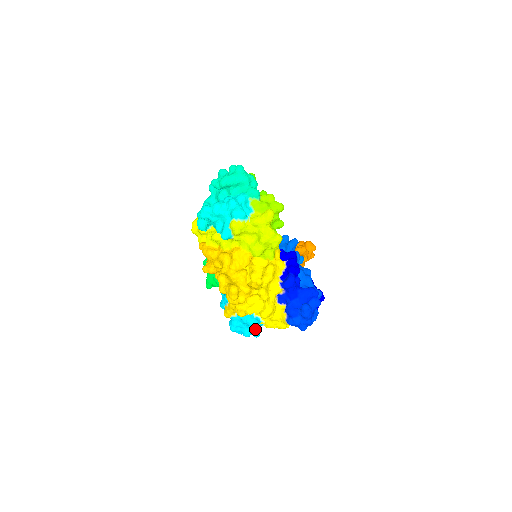
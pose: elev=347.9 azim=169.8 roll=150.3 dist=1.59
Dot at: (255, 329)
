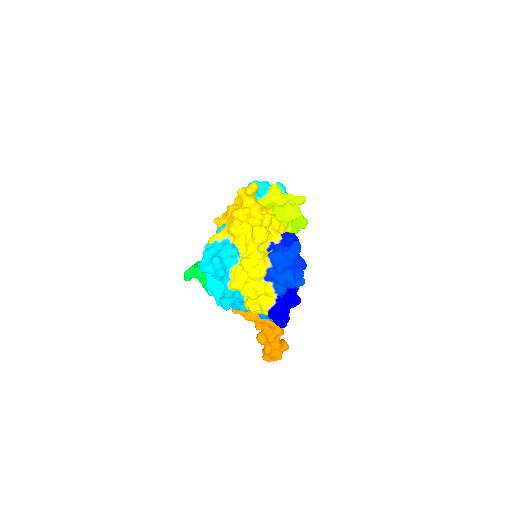
Dot at: (225, 267)
